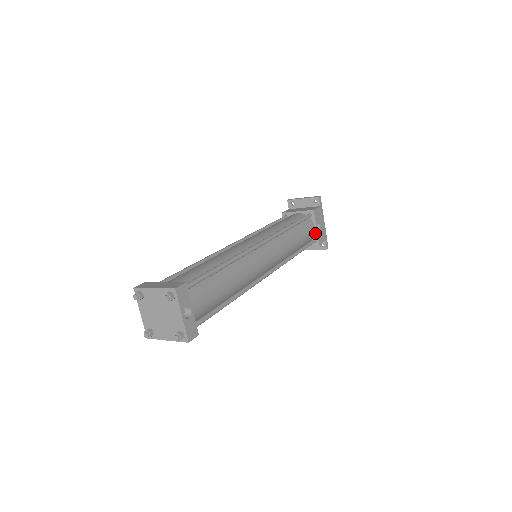
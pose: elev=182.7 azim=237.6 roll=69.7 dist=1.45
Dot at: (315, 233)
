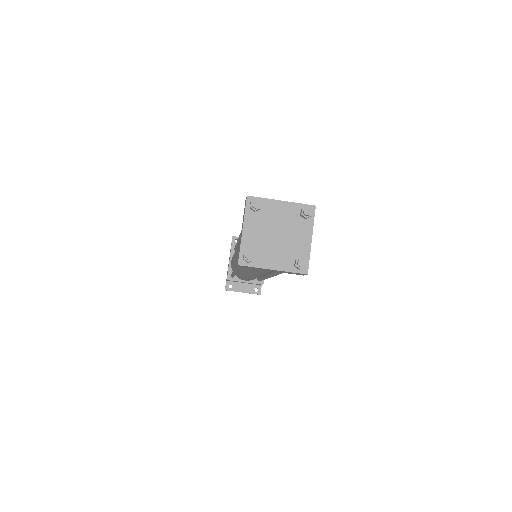
Dot at: occluded
